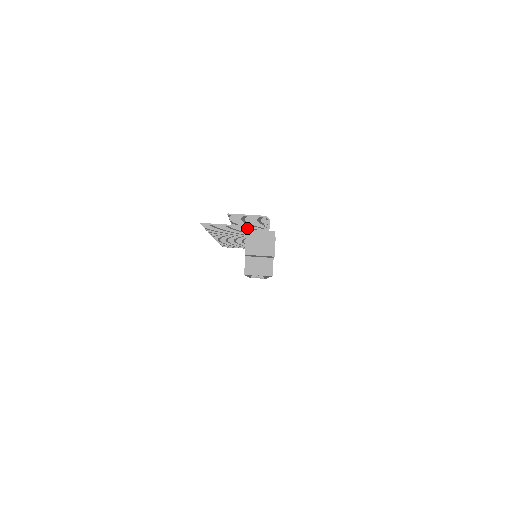
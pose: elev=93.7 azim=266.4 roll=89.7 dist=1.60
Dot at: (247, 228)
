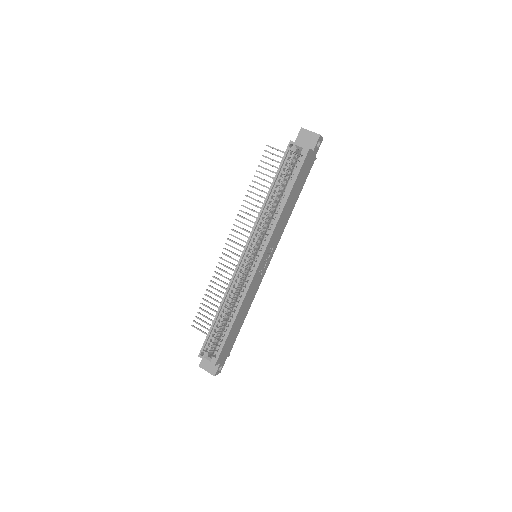
Dot at: occluded
